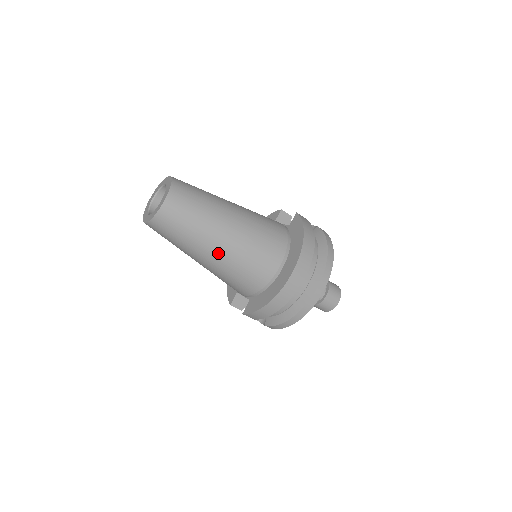
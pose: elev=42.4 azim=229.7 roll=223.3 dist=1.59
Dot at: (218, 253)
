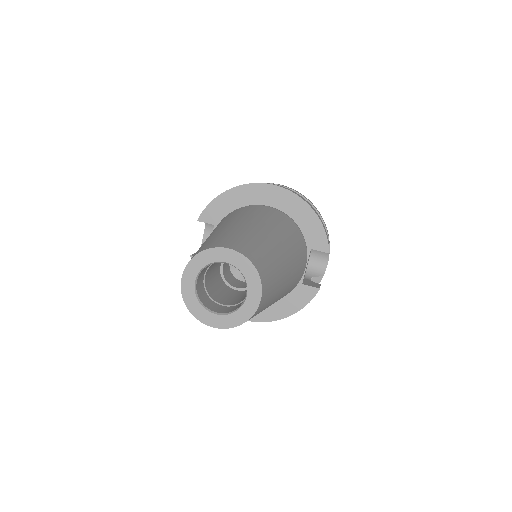
Dot at: occluded
